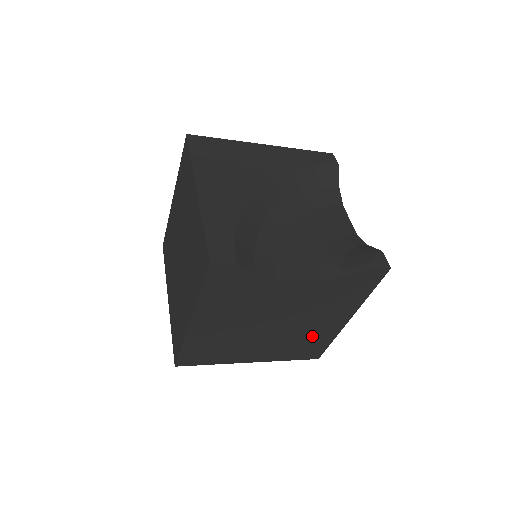
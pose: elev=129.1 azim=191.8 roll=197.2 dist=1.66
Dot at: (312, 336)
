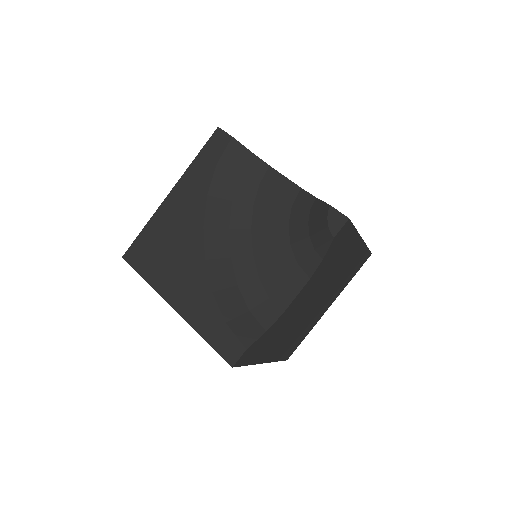
Dot at: (349, 267)
